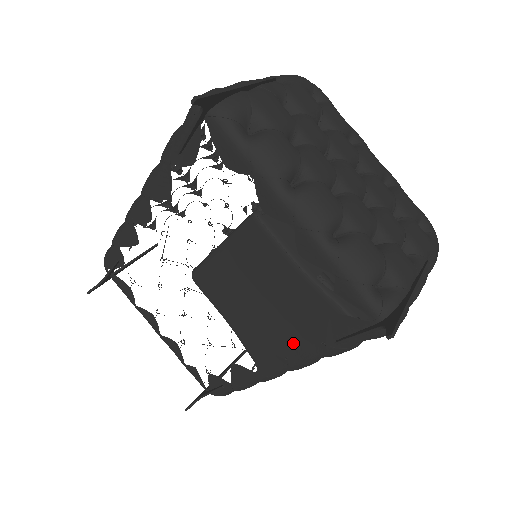
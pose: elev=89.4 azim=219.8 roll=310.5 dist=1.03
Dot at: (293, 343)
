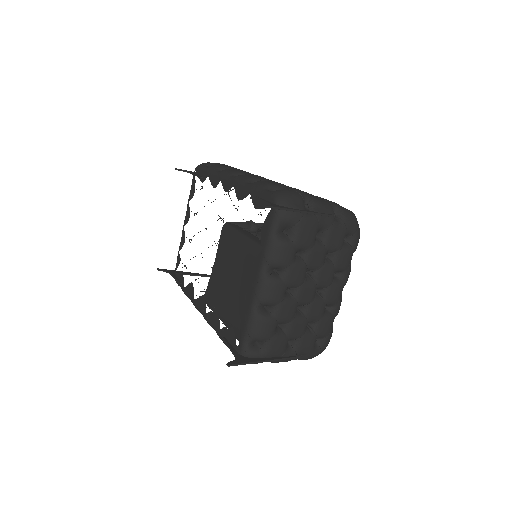
Dot at: (214, 314)
